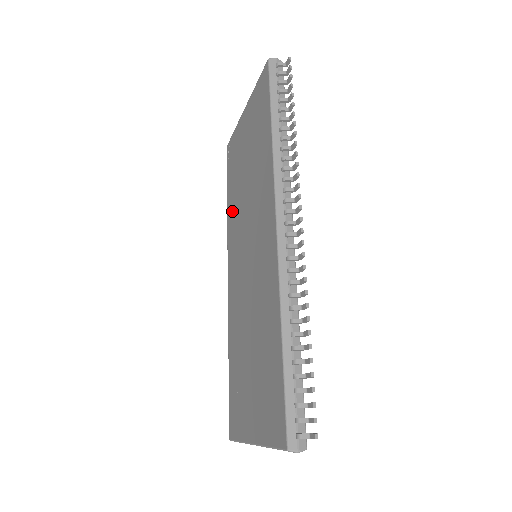
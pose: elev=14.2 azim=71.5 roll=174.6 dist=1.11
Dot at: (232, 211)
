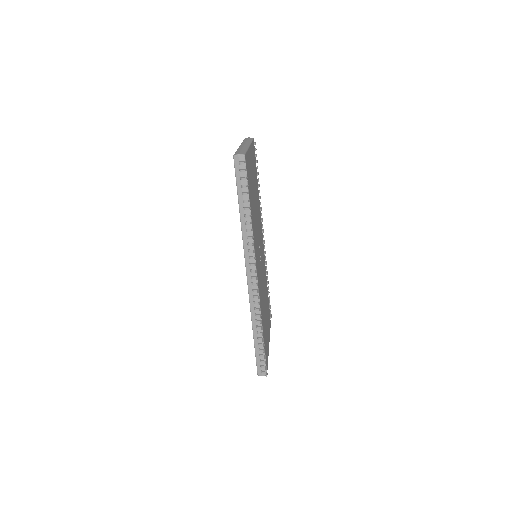
Dot at: occluded
